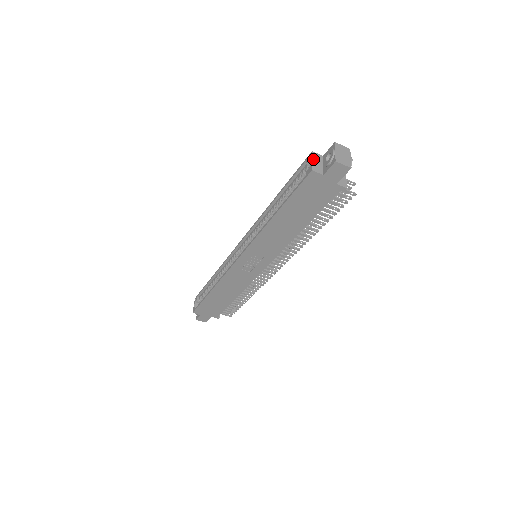
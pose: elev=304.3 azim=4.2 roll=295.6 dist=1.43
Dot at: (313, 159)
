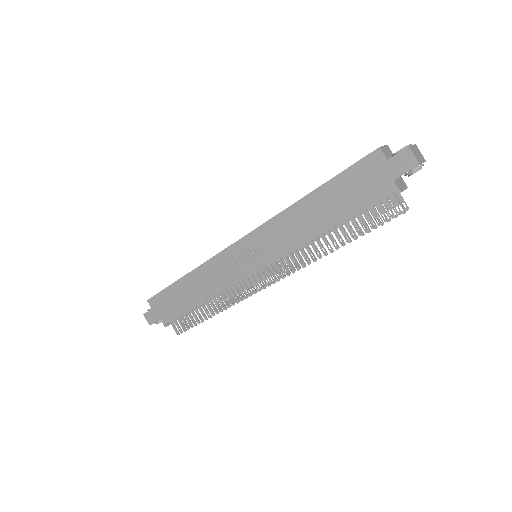
Dot at: (385, 147)
